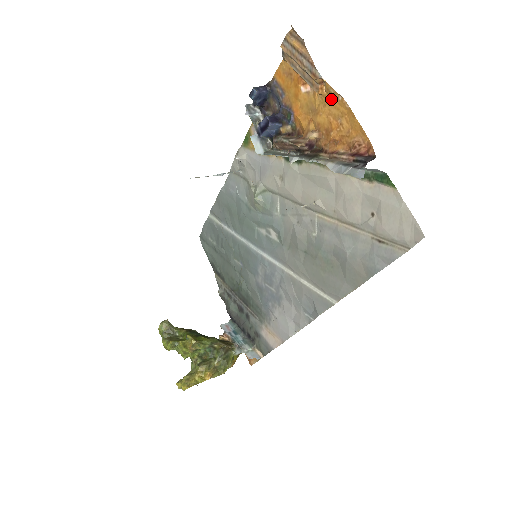
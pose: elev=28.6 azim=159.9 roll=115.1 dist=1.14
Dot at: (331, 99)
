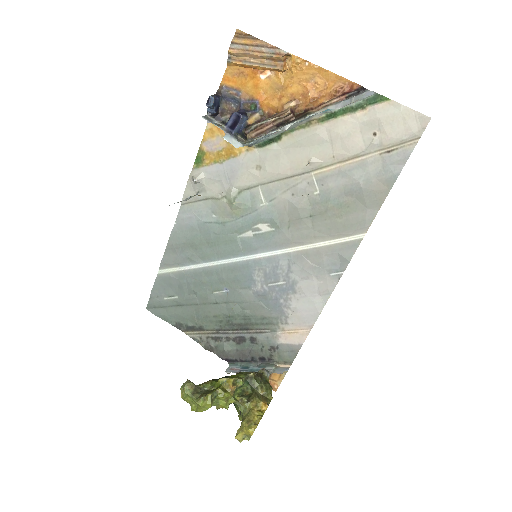
Dot at: (297, 69)
